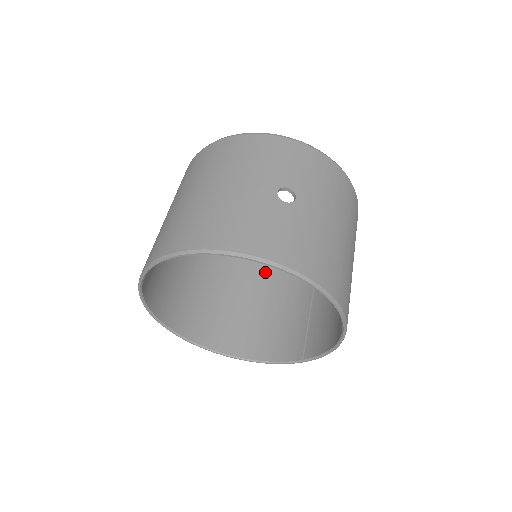
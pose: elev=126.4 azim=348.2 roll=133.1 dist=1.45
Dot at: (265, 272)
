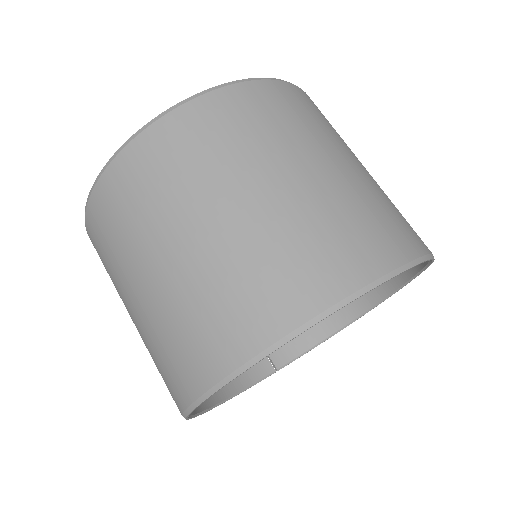
Dot at: occluded
